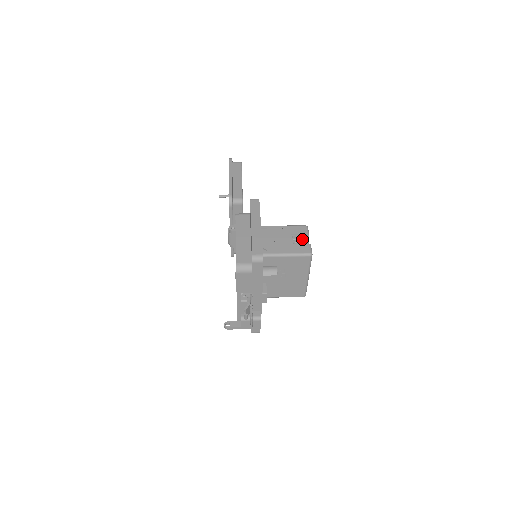
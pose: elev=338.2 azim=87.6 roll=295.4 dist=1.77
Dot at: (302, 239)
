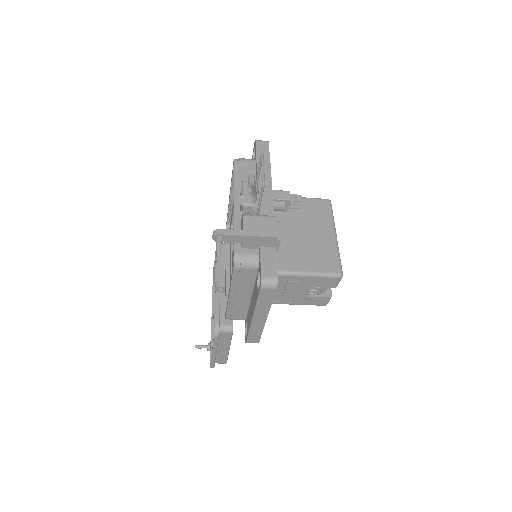
Dot at: occluded
